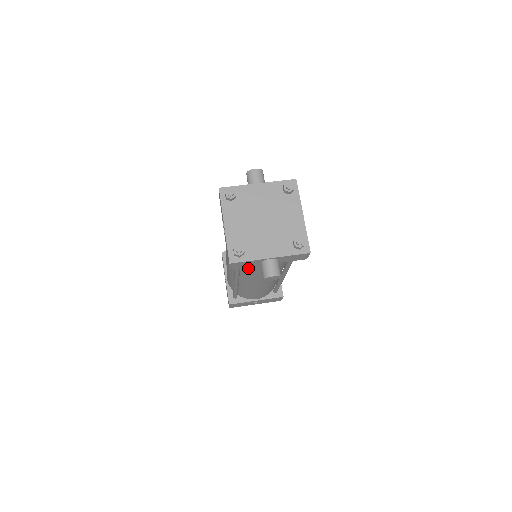
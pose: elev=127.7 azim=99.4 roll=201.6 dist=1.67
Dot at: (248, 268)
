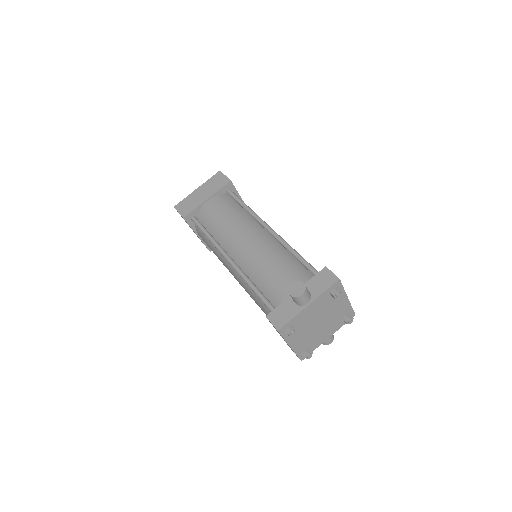
Dot at: occluded
